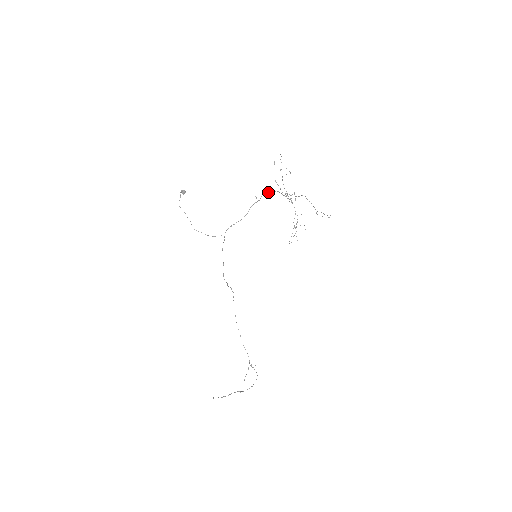
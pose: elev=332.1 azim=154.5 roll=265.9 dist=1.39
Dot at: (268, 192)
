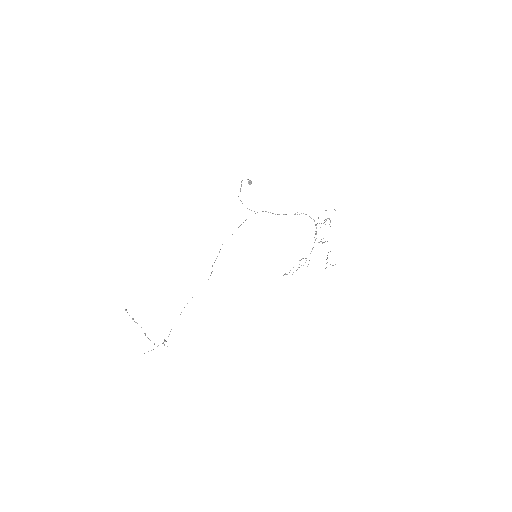
Dot at: occluded
